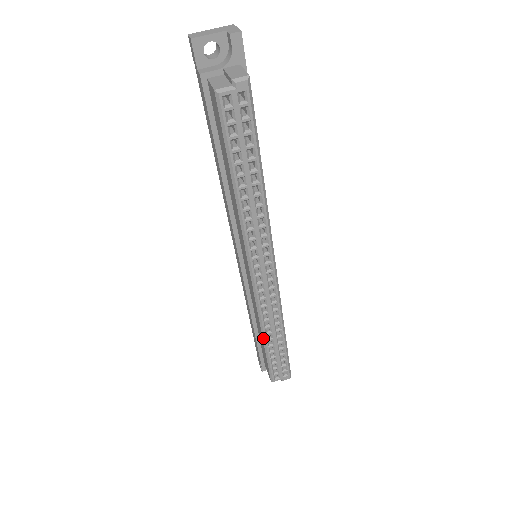
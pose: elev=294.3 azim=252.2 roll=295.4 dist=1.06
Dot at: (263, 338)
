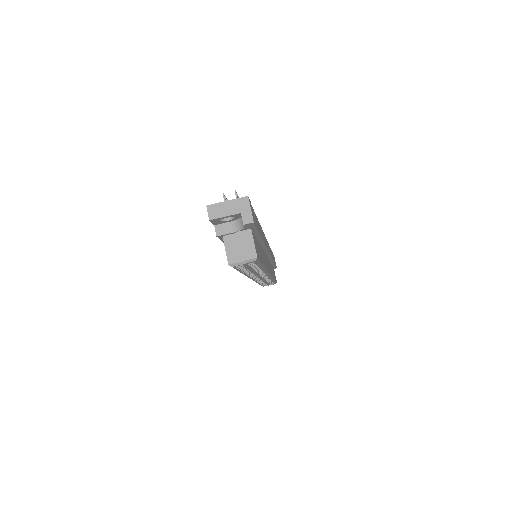
Dot at: occluded
